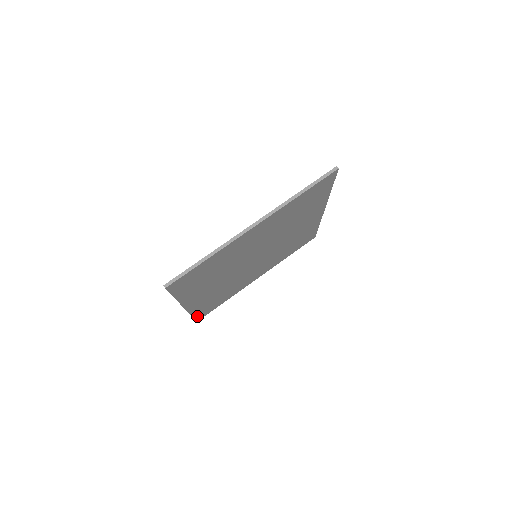
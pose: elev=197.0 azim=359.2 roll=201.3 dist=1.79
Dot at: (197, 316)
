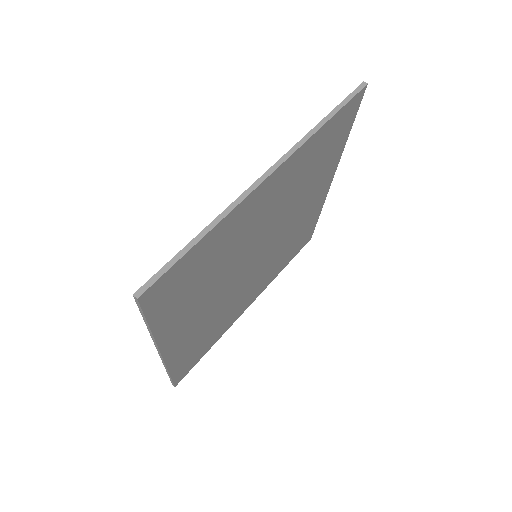
Dot at: (176, 375)
